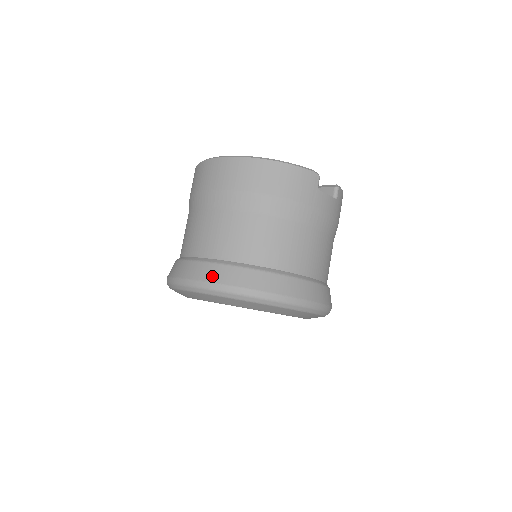
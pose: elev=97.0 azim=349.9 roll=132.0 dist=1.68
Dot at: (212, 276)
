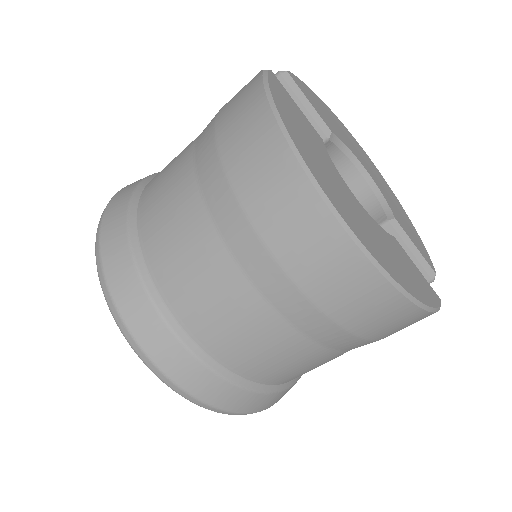
Dot at: (196, 387)
